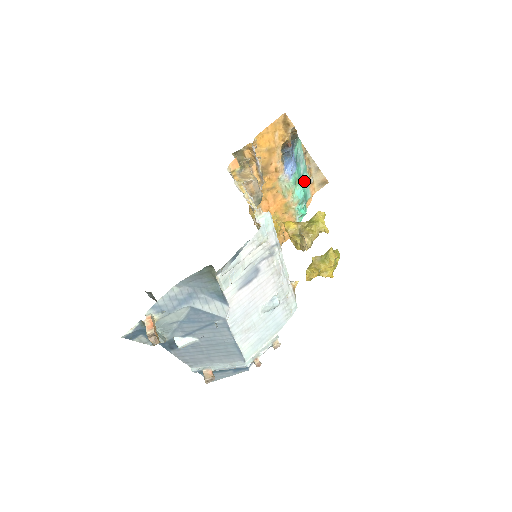
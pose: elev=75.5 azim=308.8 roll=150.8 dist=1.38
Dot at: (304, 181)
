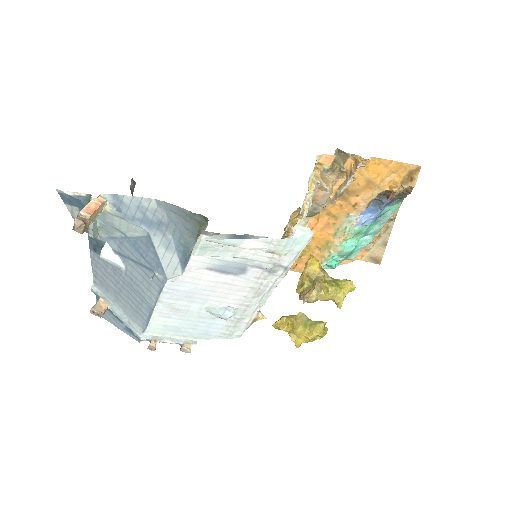
Dot at: (364, 241)
